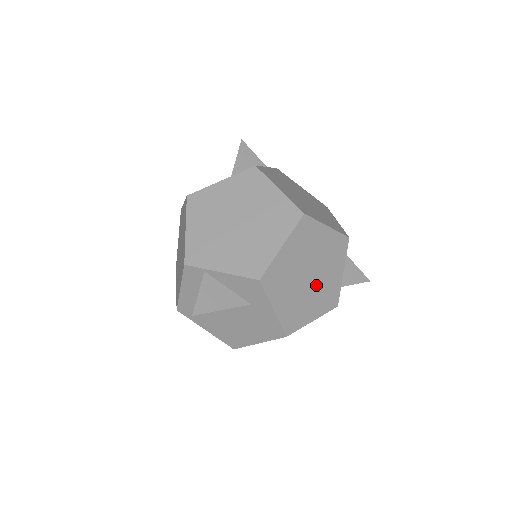
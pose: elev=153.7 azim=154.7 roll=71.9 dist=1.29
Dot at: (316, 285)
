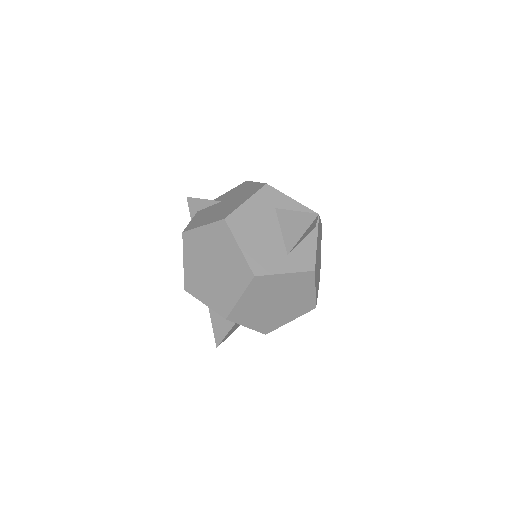
Dot at: occluded
